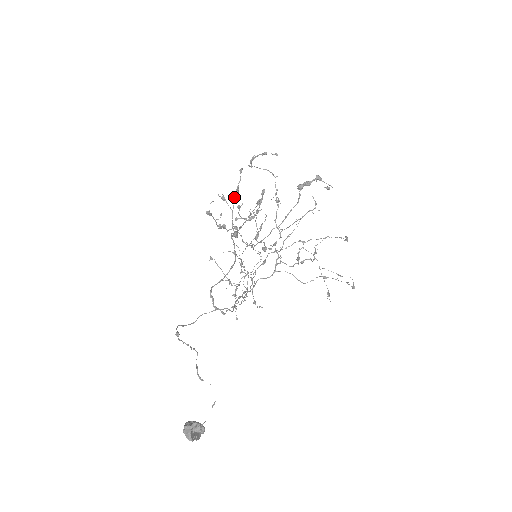
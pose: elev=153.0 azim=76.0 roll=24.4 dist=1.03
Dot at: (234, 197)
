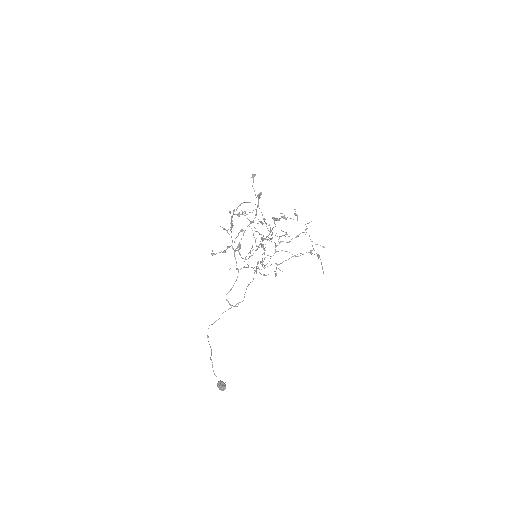
Dot at: (231, 228)
